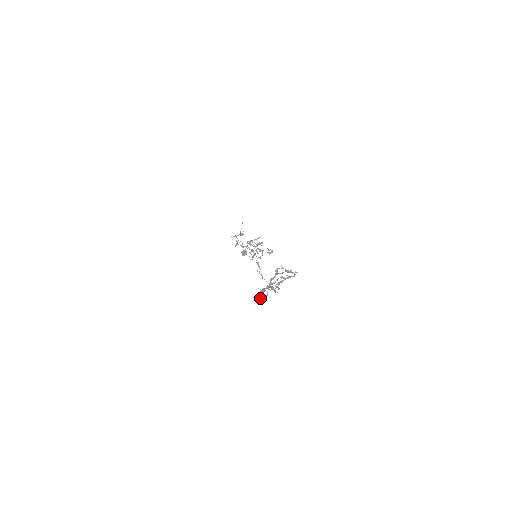
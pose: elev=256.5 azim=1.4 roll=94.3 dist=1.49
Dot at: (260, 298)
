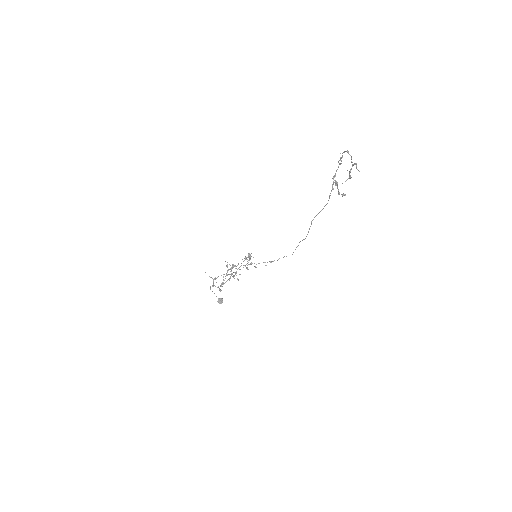
Dot at: (345, 195)
